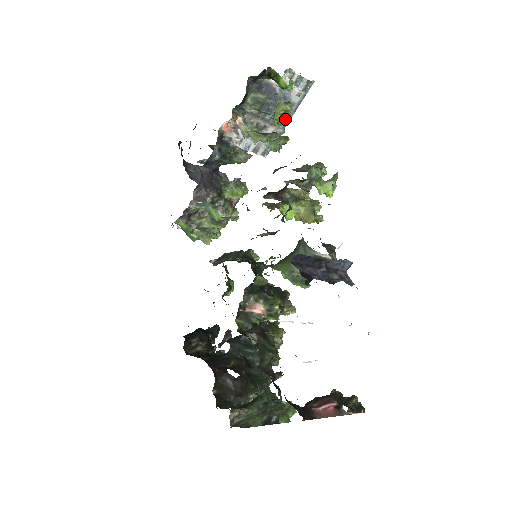
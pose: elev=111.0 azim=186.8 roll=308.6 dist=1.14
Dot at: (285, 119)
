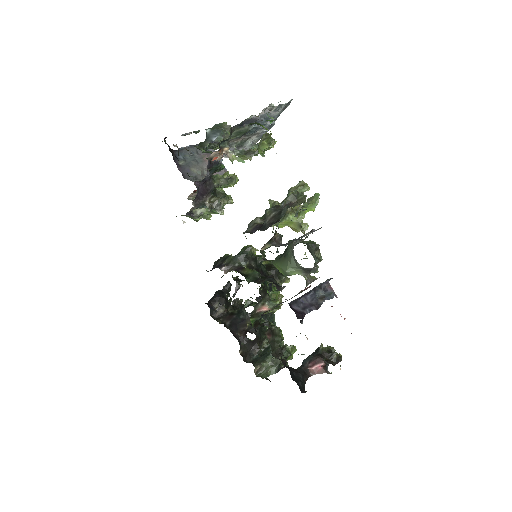
Dot at: occluded
